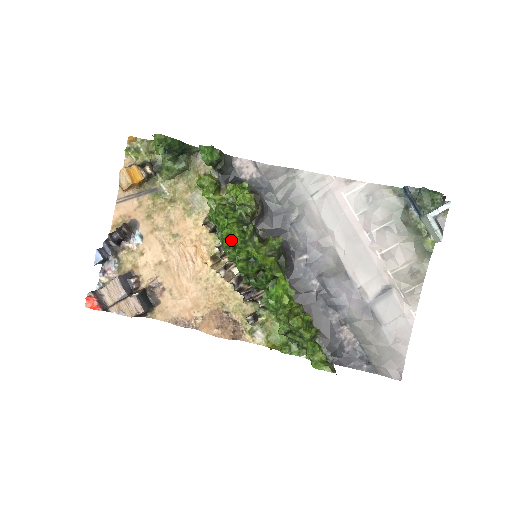
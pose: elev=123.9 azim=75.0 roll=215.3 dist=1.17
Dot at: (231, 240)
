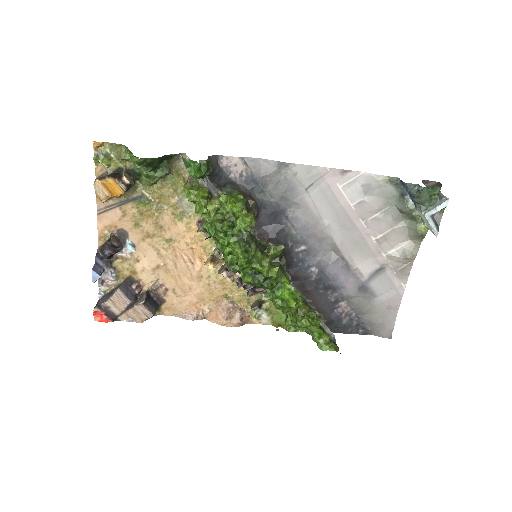
Dot at: (233, 256)
